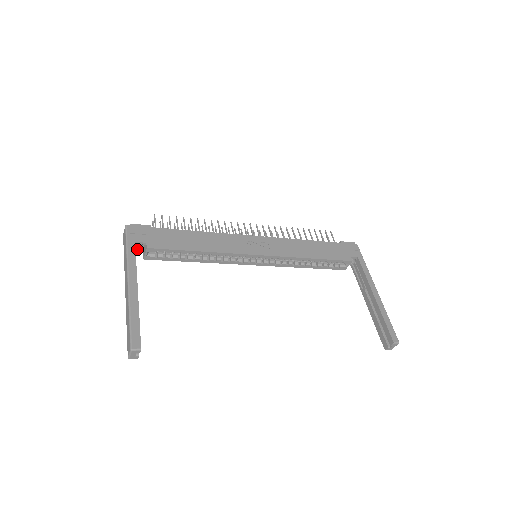
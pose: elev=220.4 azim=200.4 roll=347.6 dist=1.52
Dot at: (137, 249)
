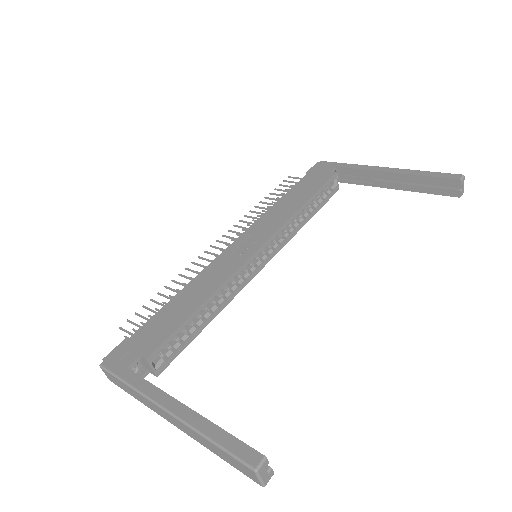
Dot at: (139, 375)
